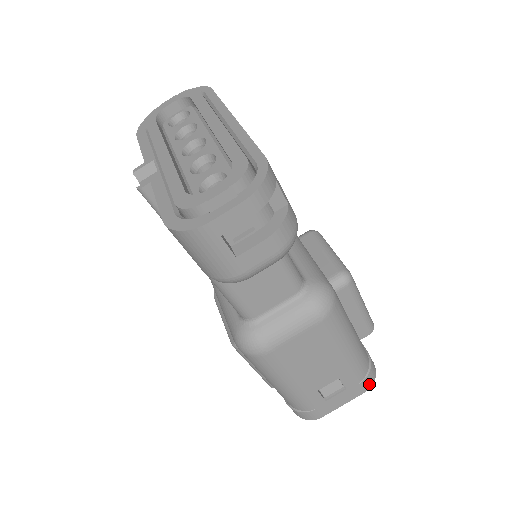
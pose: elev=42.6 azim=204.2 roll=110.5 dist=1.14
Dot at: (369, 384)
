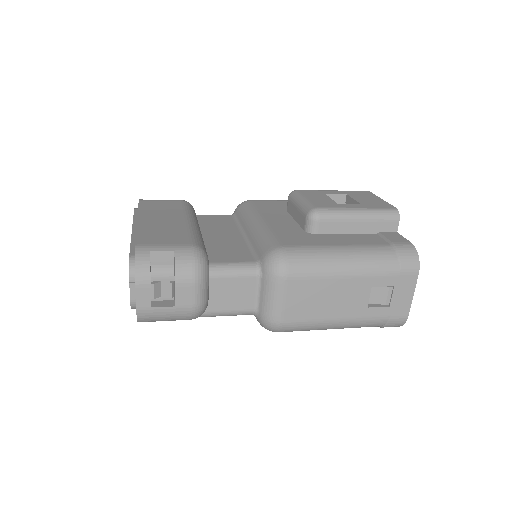
Dot at: (414, 266)
